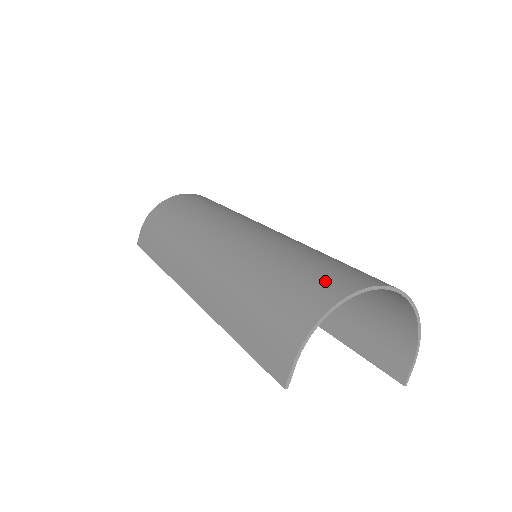
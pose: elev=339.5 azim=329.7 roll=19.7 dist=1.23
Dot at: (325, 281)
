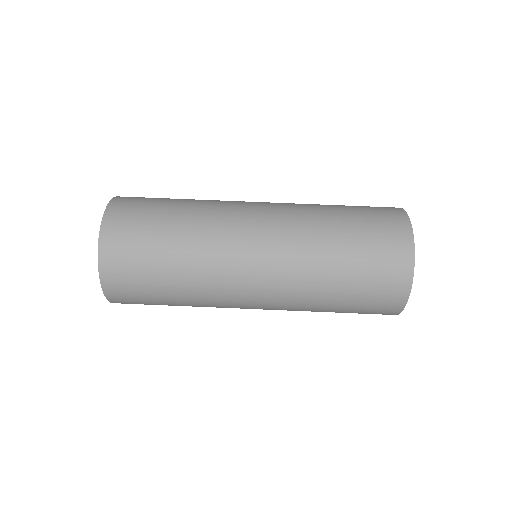
Dot at: (386, 295)
